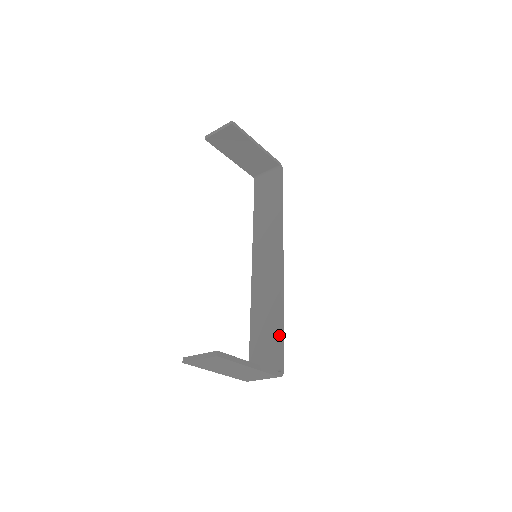
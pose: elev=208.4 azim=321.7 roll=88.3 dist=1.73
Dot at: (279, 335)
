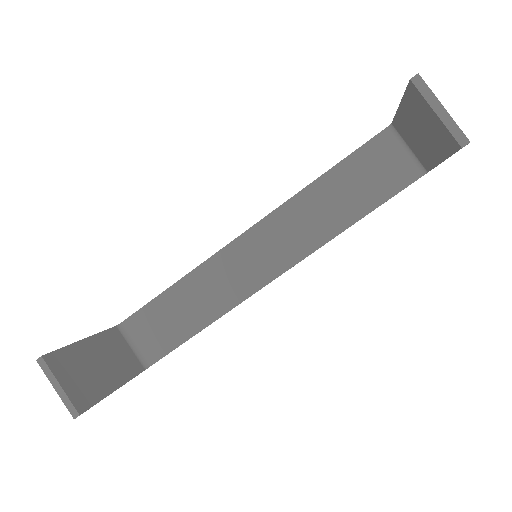
Dot at: (182, 340)
